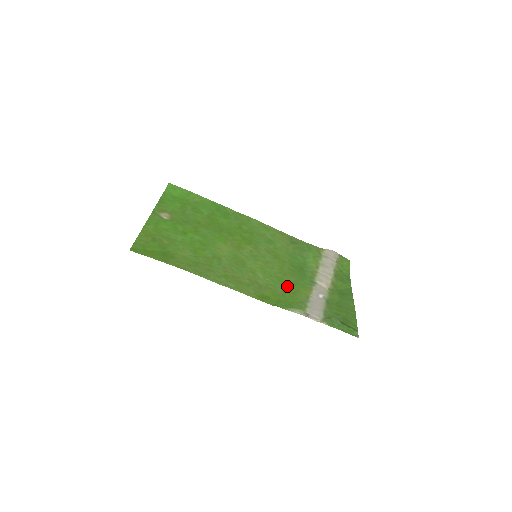
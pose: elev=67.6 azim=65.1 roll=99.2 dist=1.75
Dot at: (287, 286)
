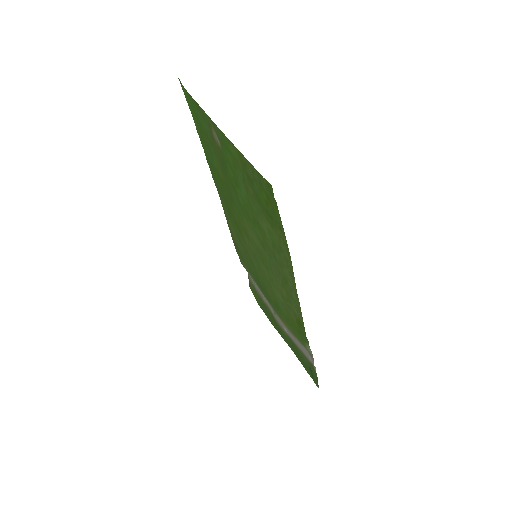
Dot at: (281, 310)
